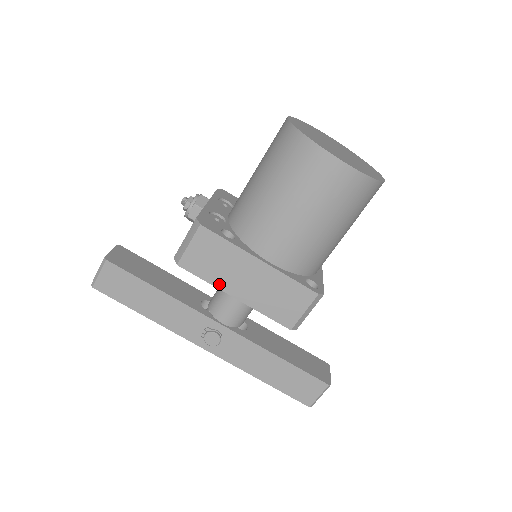
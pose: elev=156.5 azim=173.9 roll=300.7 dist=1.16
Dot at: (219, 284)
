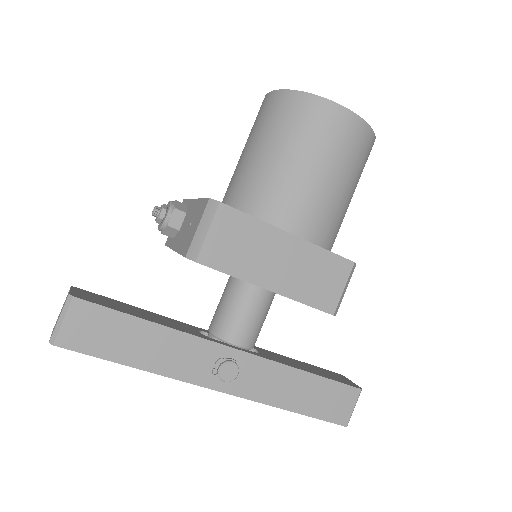
Dot at: (249, 276)
